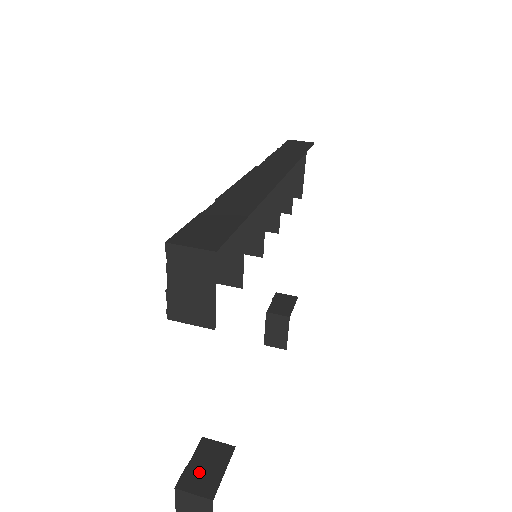
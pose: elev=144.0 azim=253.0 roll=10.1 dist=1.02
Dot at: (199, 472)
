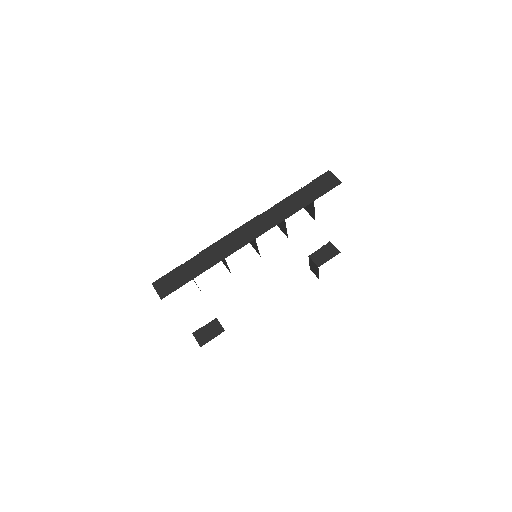
Dot at: (204, 333)
